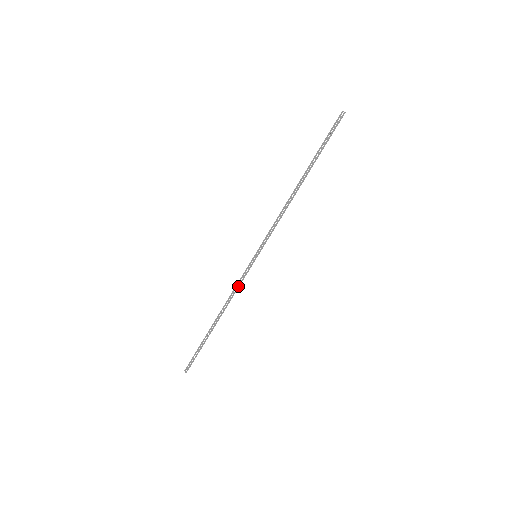
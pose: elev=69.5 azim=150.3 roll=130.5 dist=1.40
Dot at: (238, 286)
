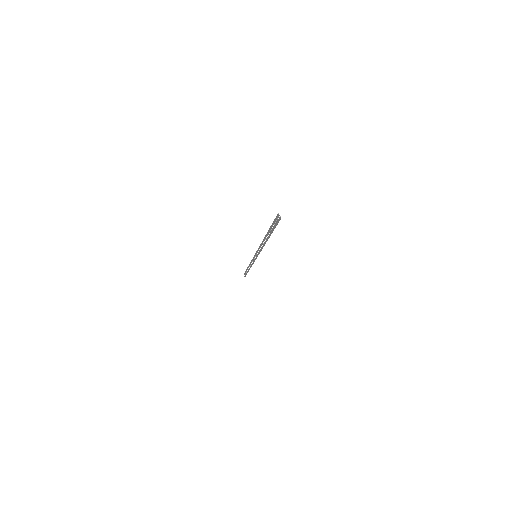
Dot at: (252, 263)
